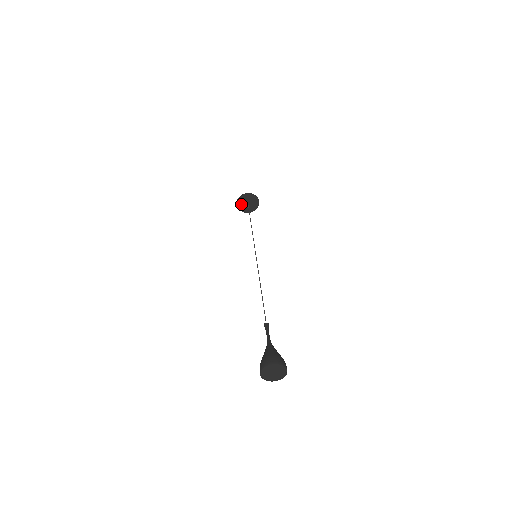
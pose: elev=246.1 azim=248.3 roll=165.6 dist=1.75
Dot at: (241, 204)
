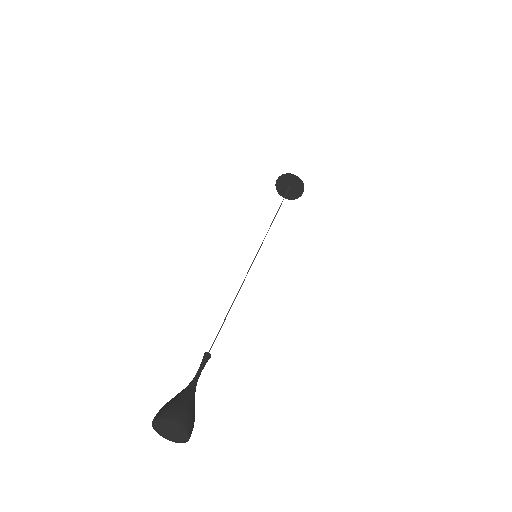
Dot at: (283, 191)
